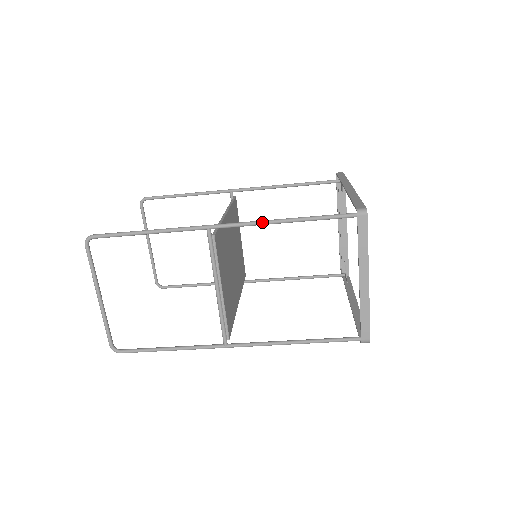
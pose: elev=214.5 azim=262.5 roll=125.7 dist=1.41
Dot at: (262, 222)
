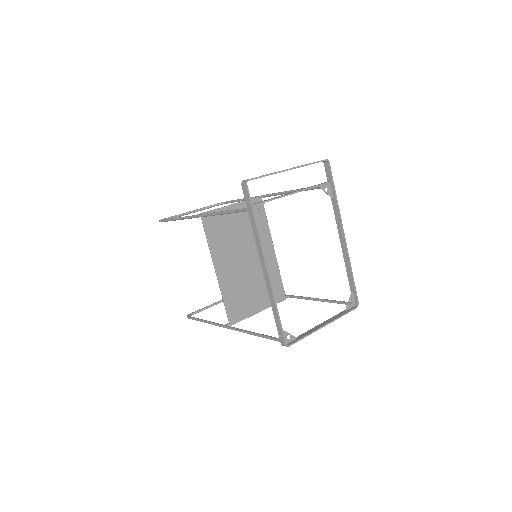
Dot at: occluded
